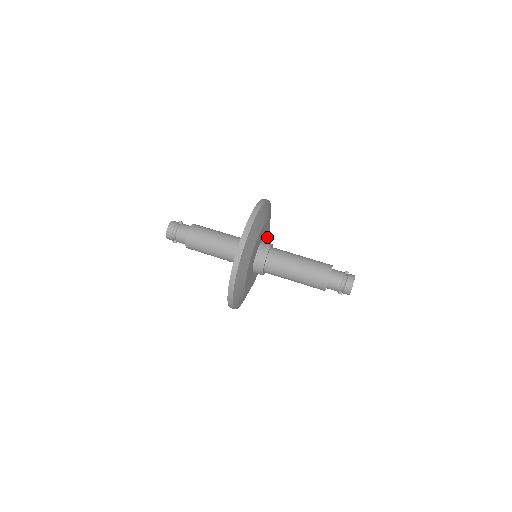
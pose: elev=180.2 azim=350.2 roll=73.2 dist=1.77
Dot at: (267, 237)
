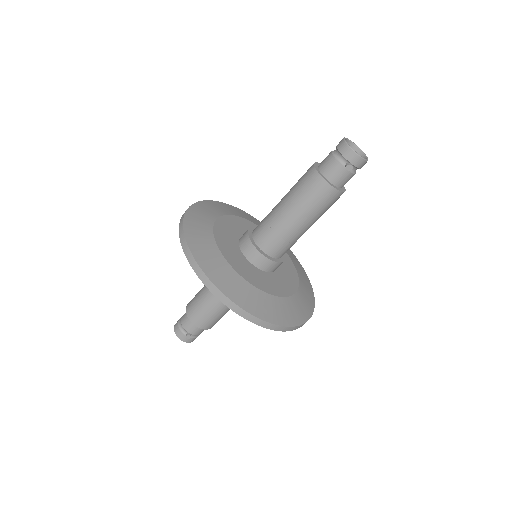
Dot at: occluded
